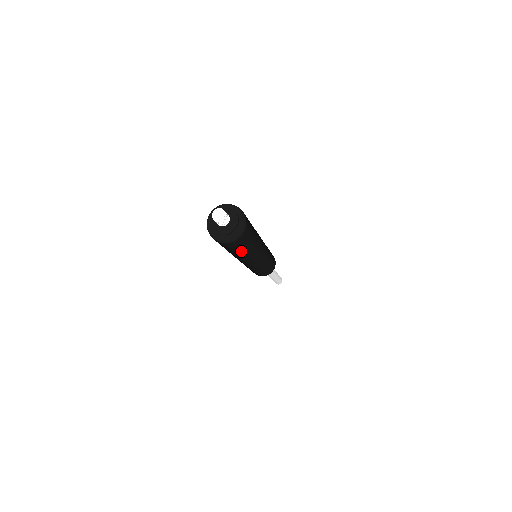
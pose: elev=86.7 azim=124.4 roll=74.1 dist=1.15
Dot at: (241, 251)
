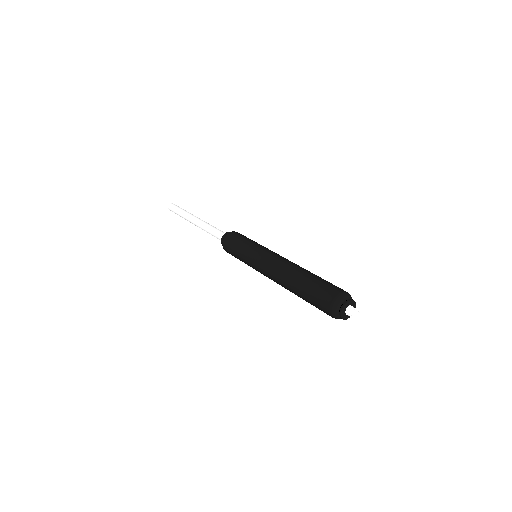
Dot at: occluded
